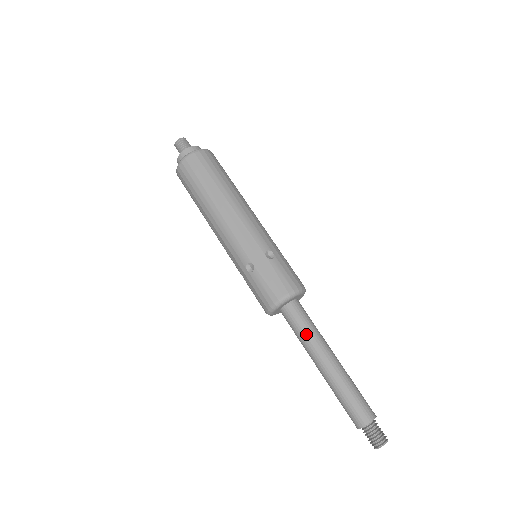
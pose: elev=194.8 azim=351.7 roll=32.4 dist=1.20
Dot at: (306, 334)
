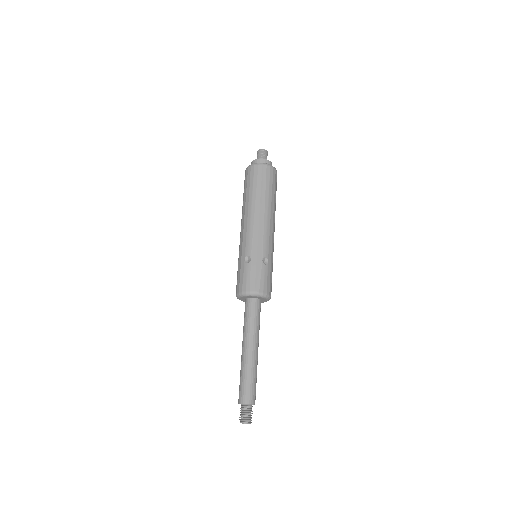
Dot at: (251, 324)
